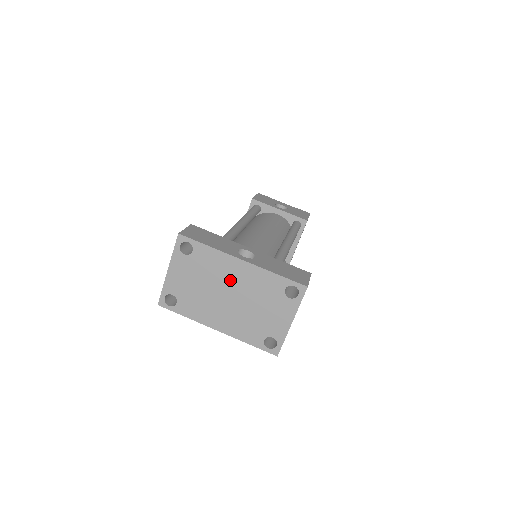
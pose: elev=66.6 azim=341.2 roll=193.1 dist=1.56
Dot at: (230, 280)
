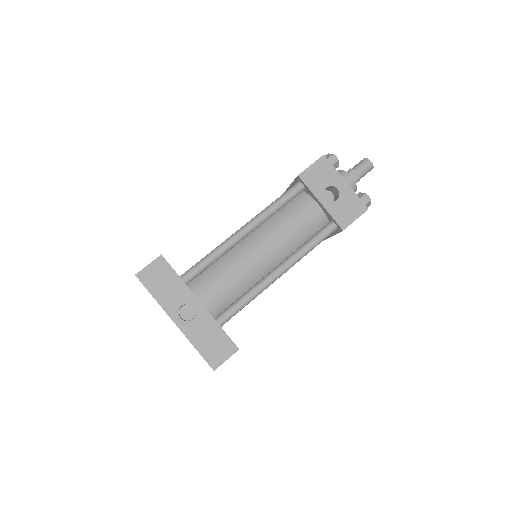
Dot at: occluded
